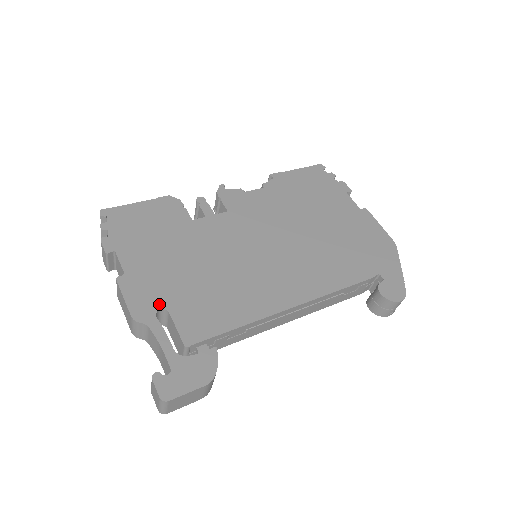
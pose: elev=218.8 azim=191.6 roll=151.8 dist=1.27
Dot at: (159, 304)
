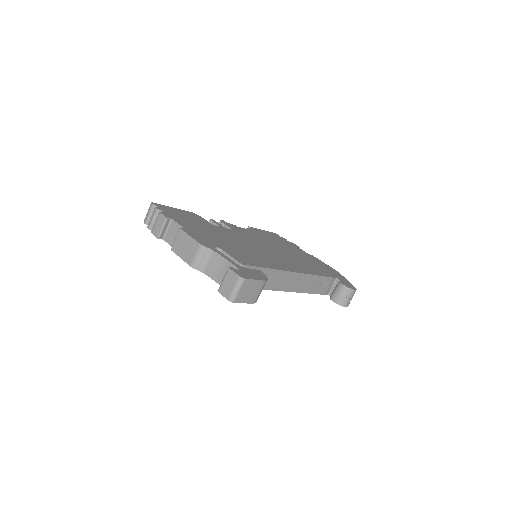
Dot at: (214, 245)
